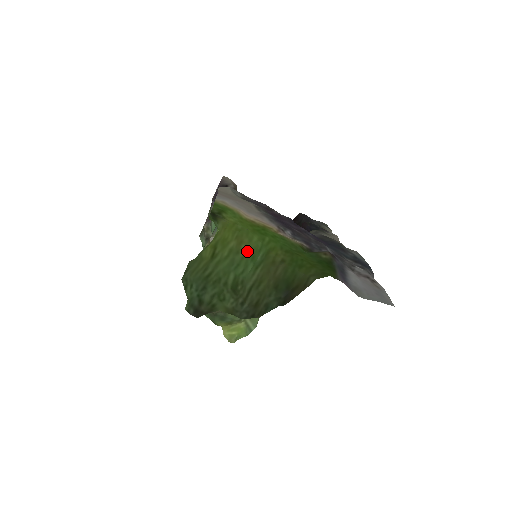
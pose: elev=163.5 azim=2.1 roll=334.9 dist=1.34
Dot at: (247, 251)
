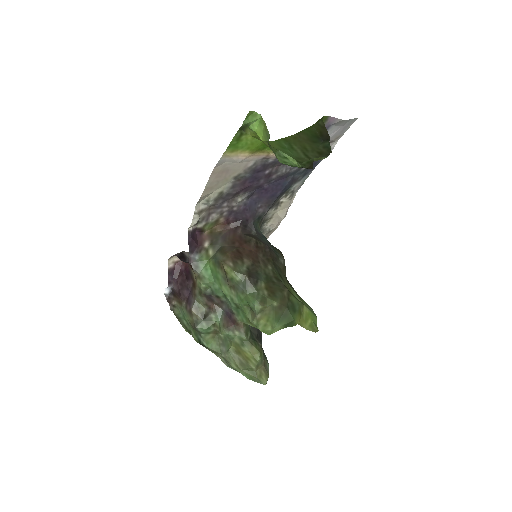
Dot at: (276, 147)
